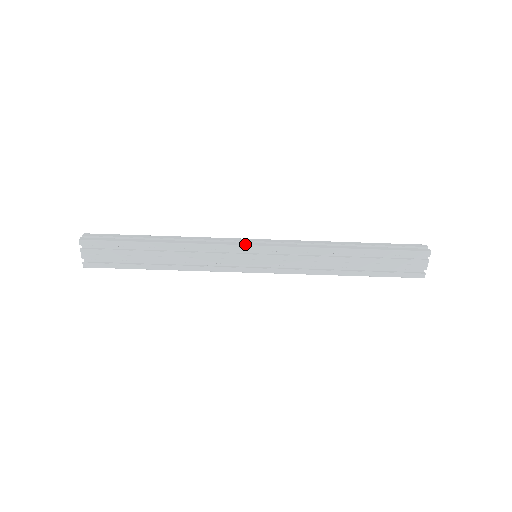
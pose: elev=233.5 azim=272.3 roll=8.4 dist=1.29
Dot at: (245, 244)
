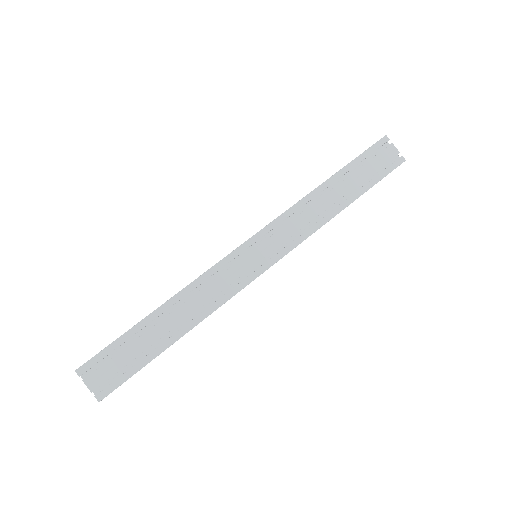
Dot at: (236, 248)
